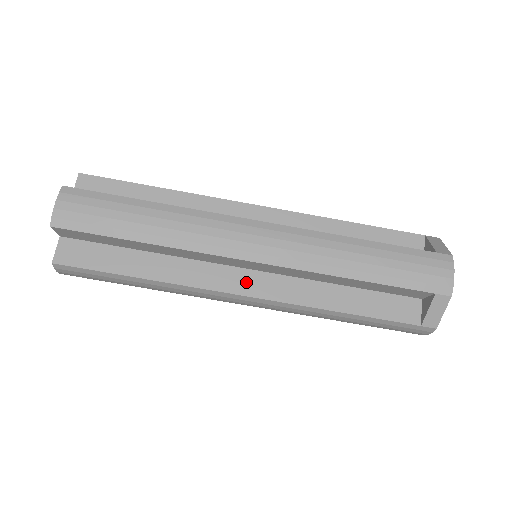
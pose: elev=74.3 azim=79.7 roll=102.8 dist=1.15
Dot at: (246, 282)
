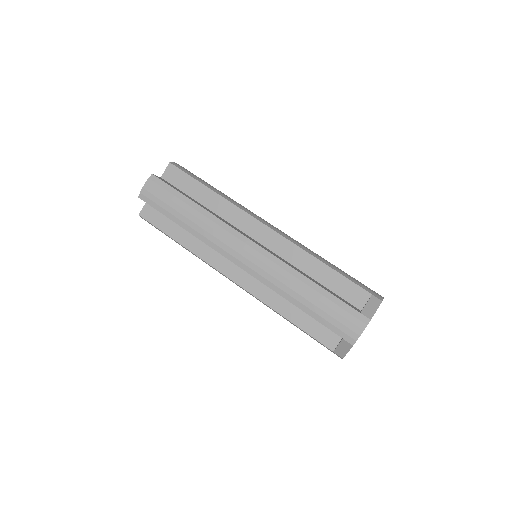
Dot at: (236, 272)
